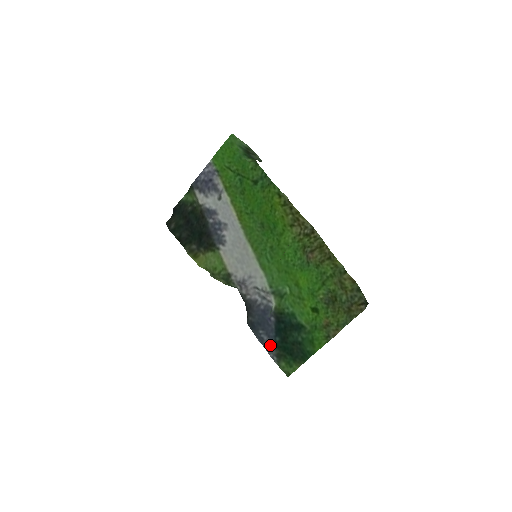
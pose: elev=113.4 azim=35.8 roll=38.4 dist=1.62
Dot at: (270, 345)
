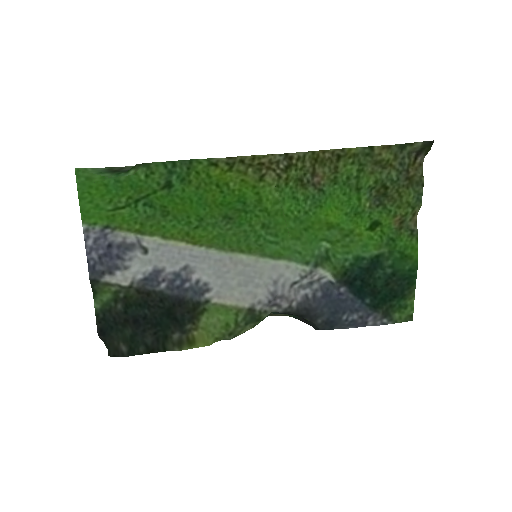
Dot at: (368, 316)
